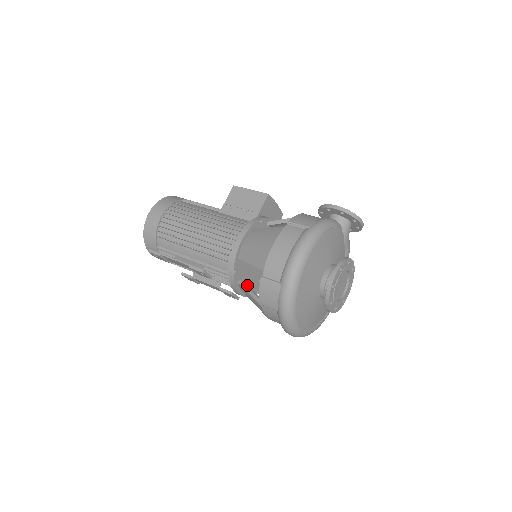
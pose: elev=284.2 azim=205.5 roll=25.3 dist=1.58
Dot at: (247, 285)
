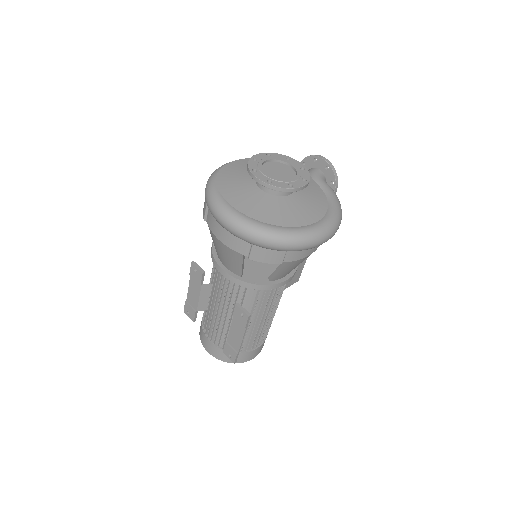
Dot at: occluded
